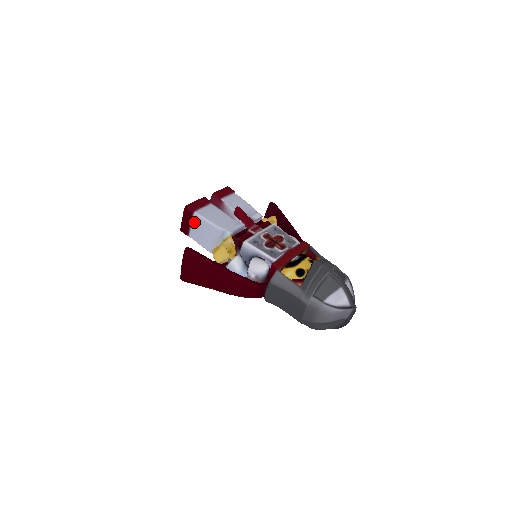
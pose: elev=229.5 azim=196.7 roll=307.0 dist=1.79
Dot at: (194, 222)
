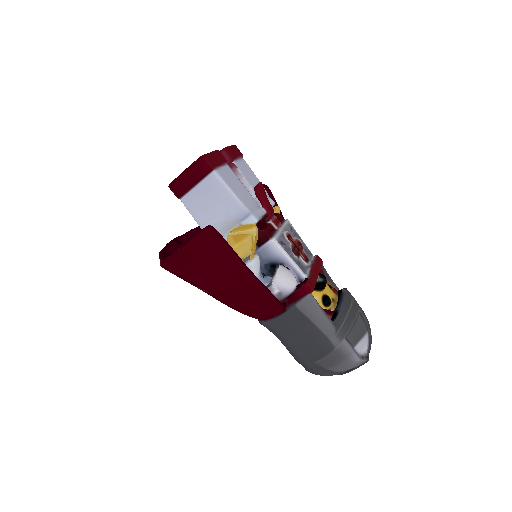
Dot at: (205, 184)
